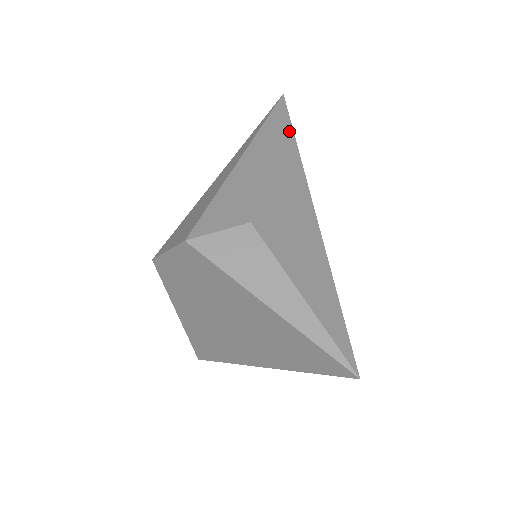
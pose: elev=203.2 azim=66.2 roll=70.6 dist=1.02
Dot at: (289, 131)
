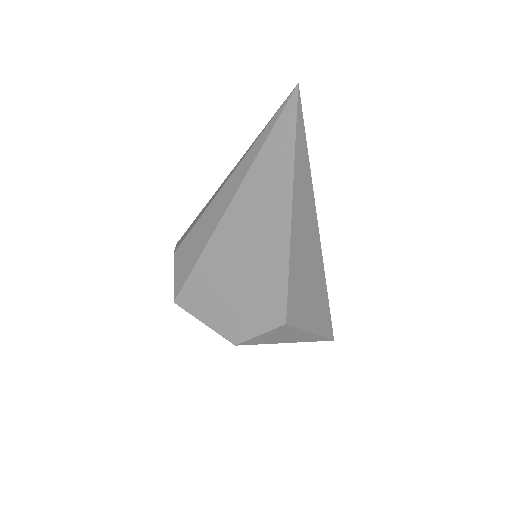
Dot at: (305, 168)
